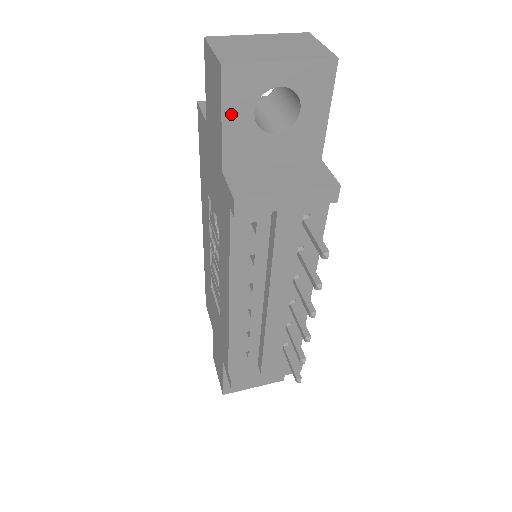
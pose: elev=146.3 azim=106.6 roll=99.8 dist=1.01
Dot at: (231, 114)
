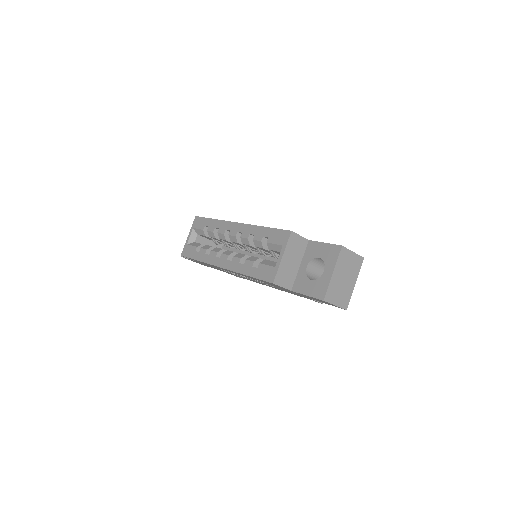
Dot at: occluded
